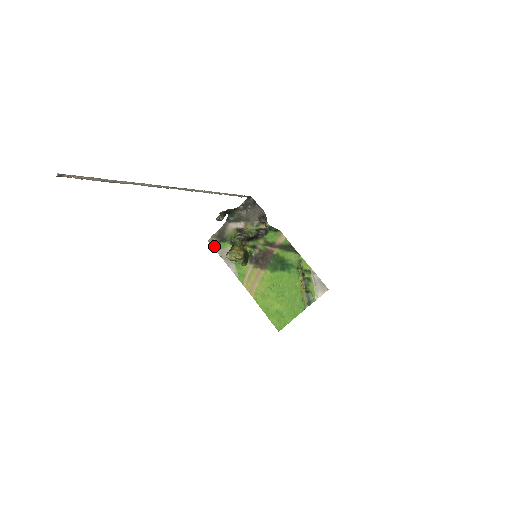
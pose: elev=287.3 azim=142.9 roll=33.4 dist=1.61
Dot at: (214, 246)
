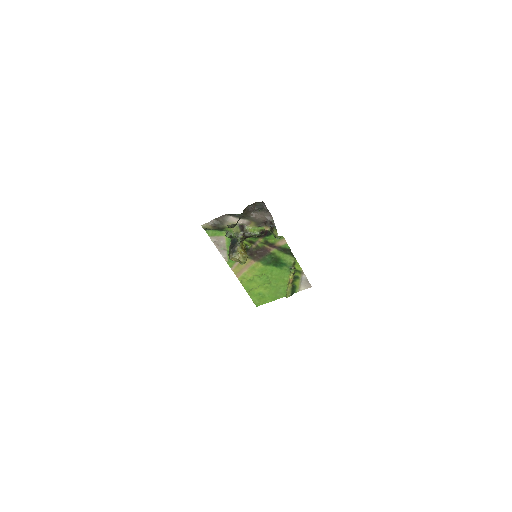
Dot at: (207, 232)
